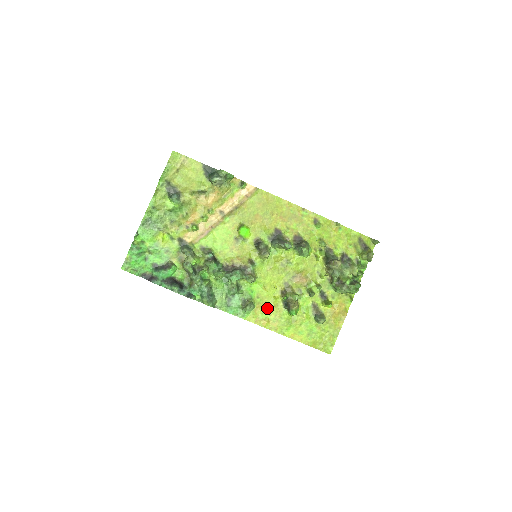
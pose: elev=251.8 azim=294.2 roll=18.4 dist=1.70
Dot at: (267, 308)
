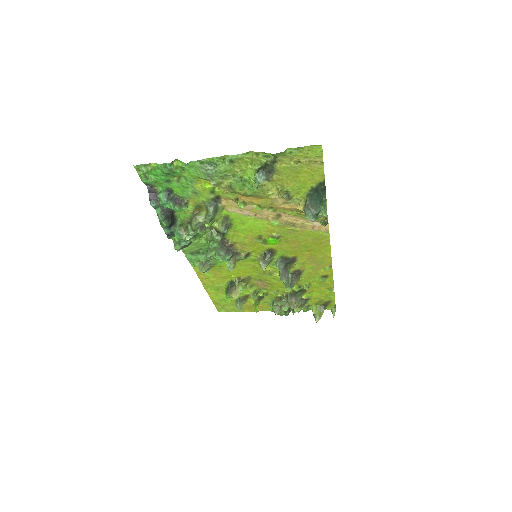
Dot at: (217, 274)
